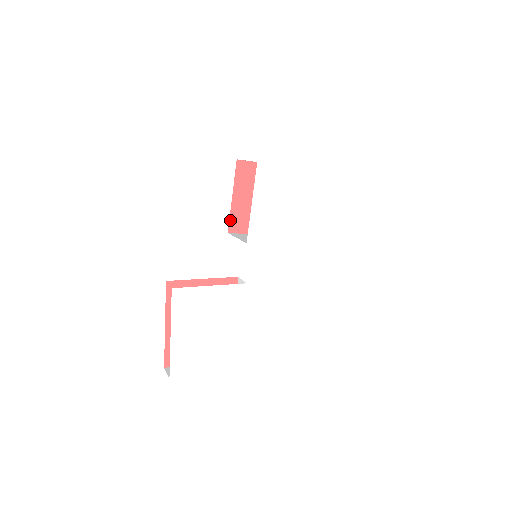
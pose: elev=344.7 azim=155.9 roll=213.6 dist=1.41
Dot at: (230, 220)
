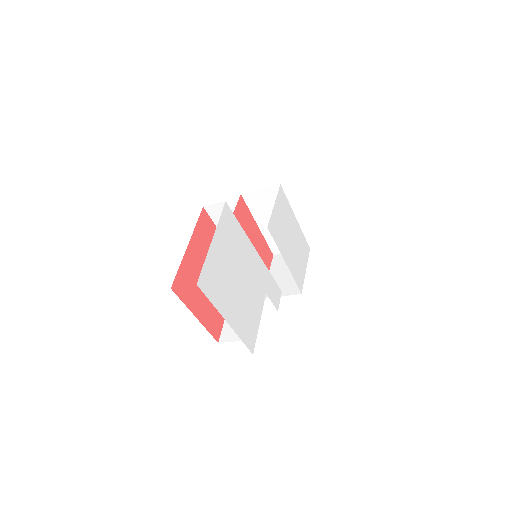
Dot at: occluded
